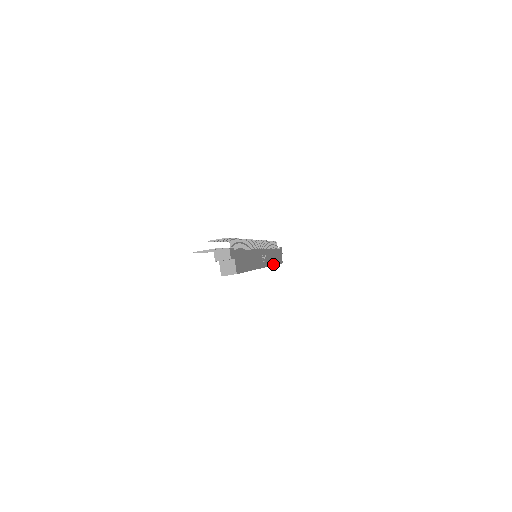
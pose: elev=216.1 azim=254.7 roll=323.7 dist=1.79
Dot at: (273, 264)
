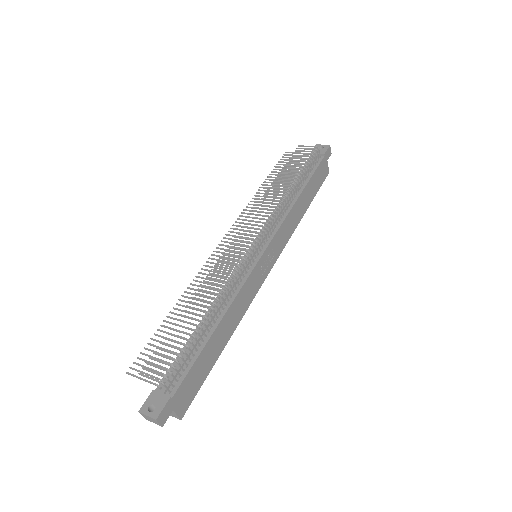
Dot at: (296, 224)
